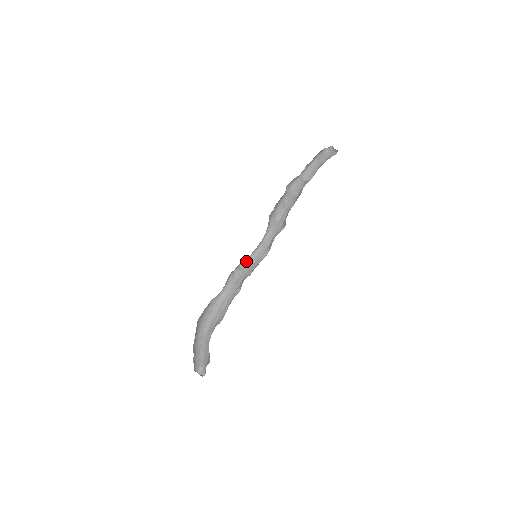
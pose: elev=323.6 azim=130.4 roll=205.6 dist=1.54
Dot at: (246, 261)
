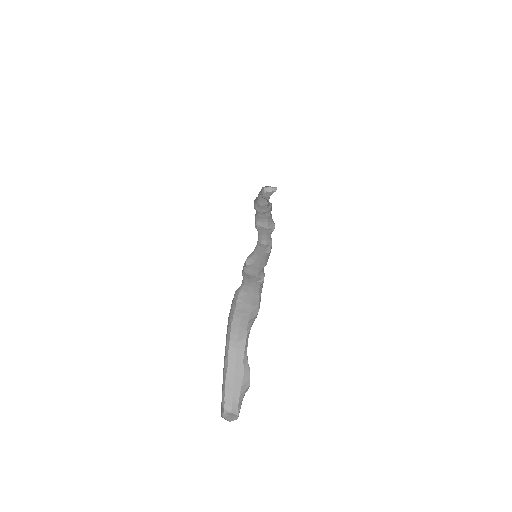
Dot at: (251, 257)
